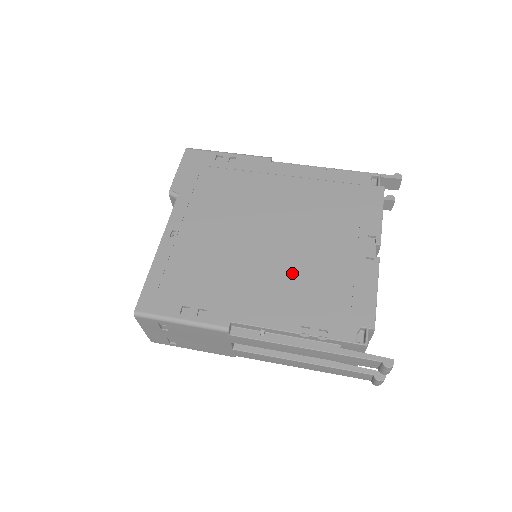
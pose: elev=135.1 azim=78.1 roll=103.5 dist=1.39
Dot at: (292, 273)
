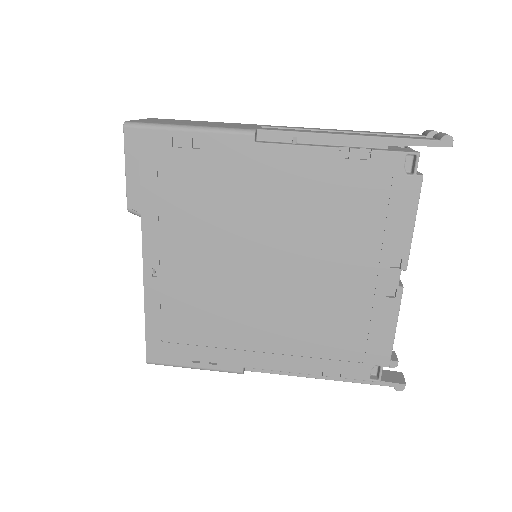
Dot at: (301, 313)
